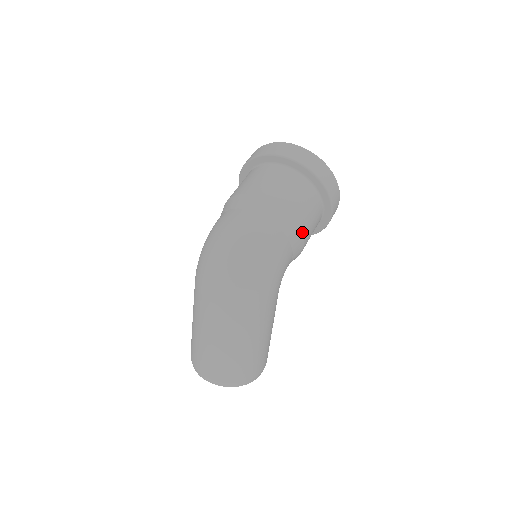
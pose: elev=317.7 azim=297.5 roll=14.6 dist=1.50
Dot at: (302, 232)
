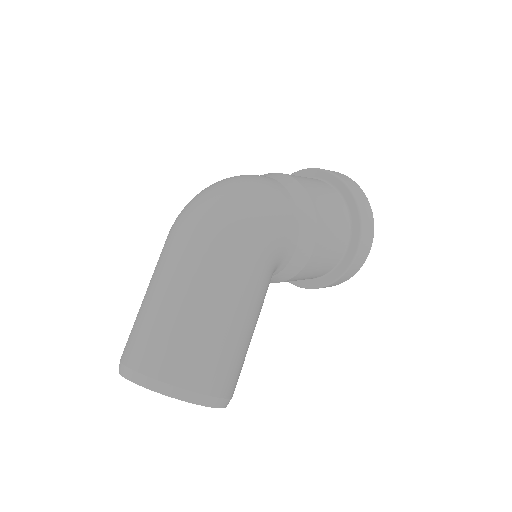
Dot at: (316, 214)
